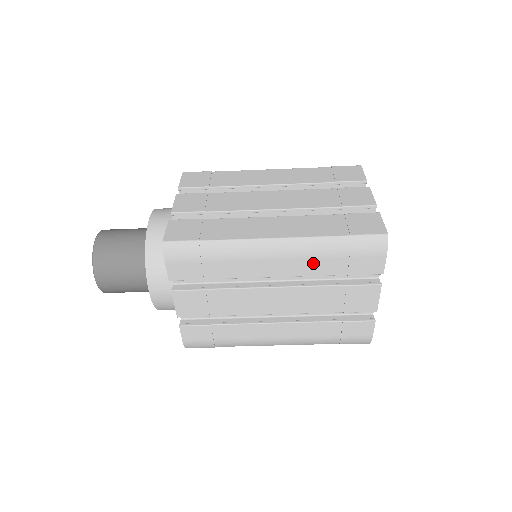
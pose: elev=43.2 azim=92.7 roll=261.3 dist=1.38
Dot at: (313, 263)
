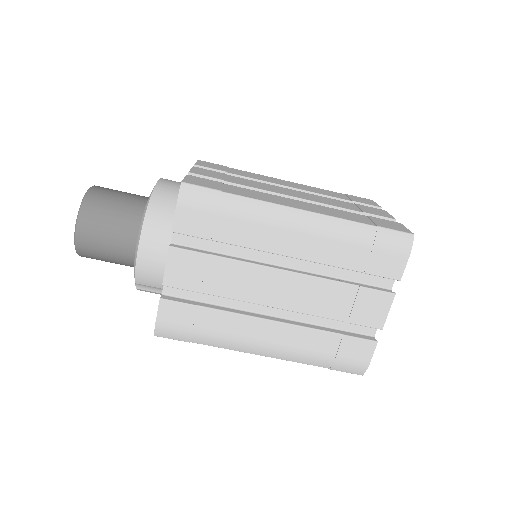
Dot at: (333, 248)
